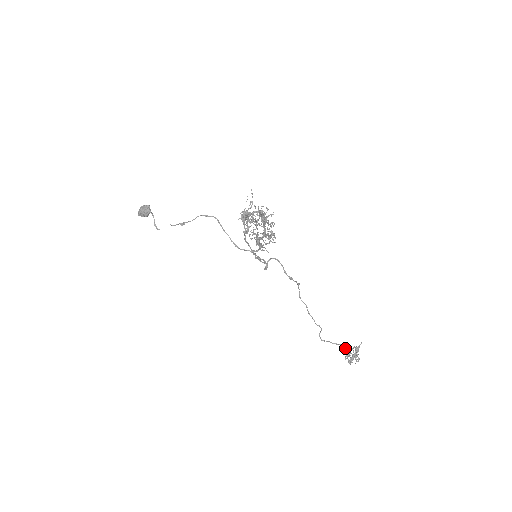
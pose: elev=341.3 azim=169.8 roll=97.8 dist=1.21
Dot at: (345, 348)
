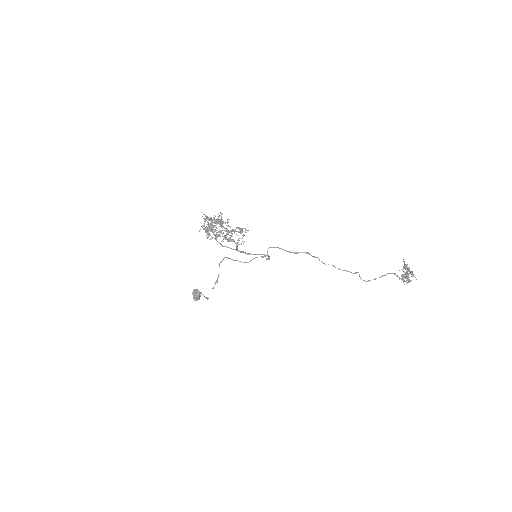
Dot at: occluded
